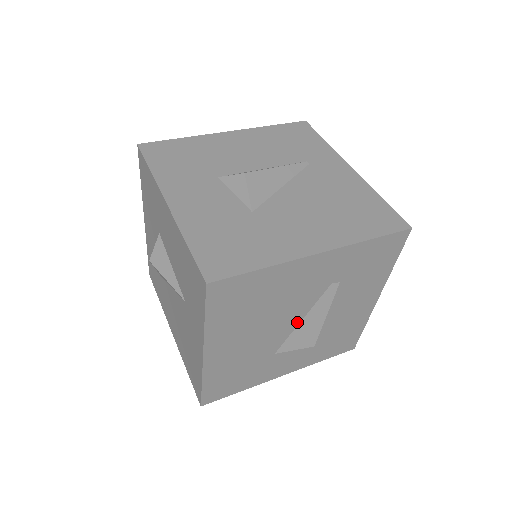
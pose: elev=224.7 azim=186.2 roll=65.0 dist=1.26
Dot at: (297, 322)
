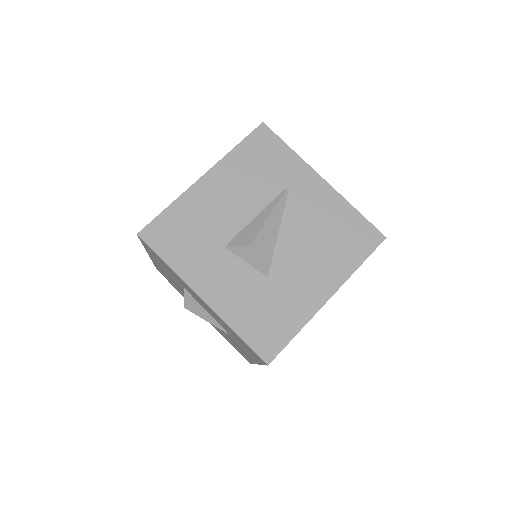
Dot at: occluded
